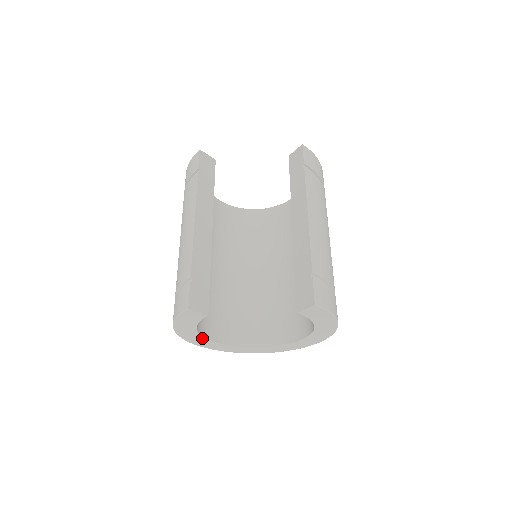
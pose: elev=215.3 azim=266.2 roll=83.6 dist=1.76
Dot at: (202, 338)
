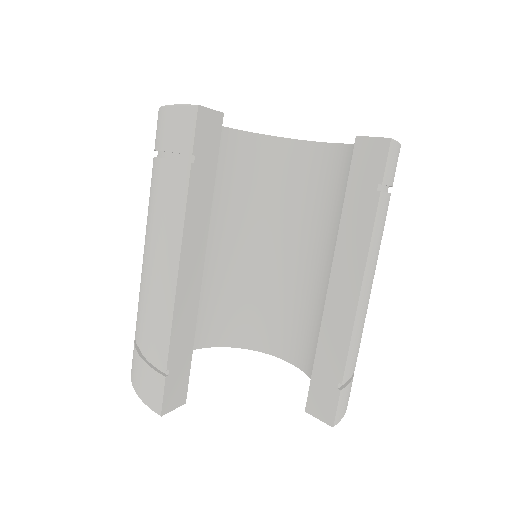
Dot at: occluded
